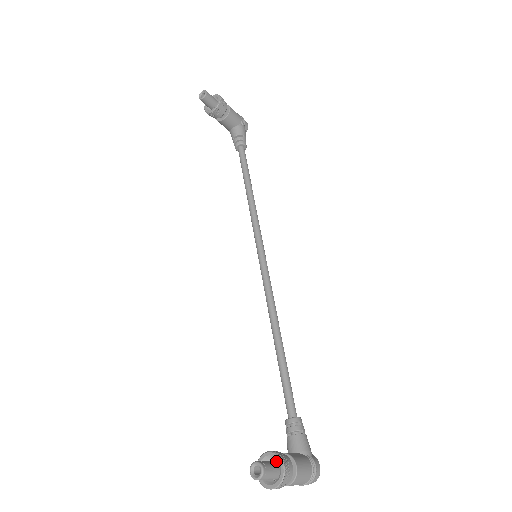
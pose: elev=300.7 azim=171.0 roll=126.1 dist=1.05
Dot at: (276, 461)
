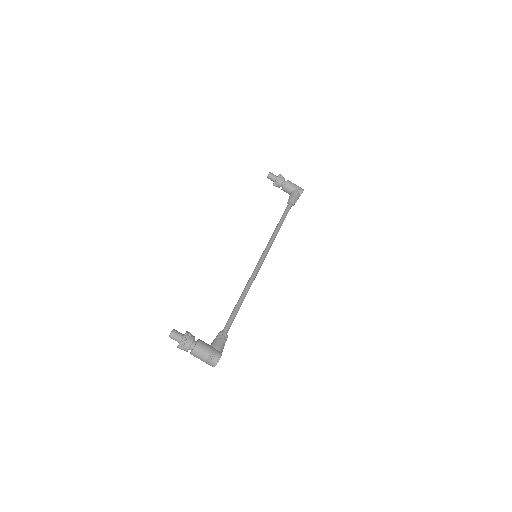
Dot at: occluded
